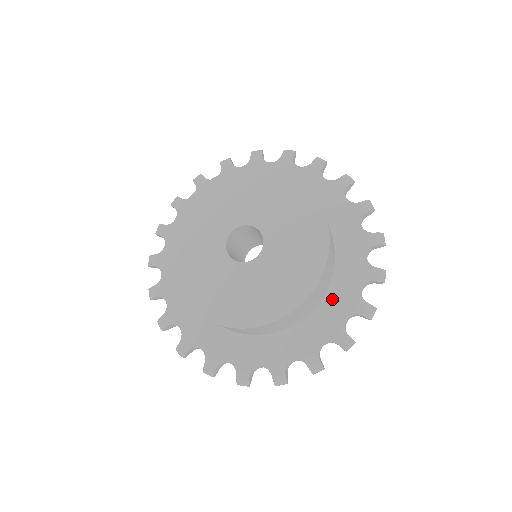
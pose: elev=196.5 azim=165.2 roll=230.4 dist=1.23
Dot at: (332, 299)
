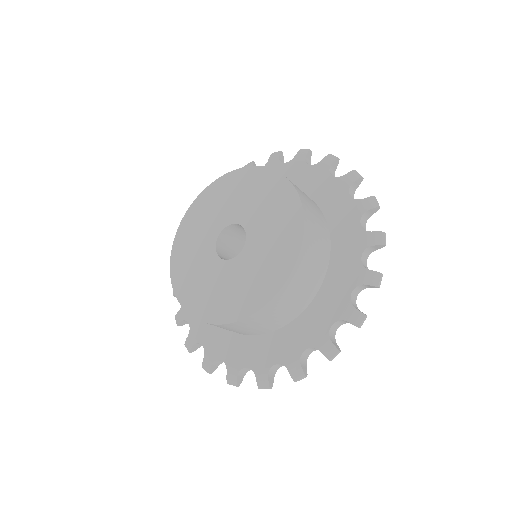
Dot at: (336, 224)
